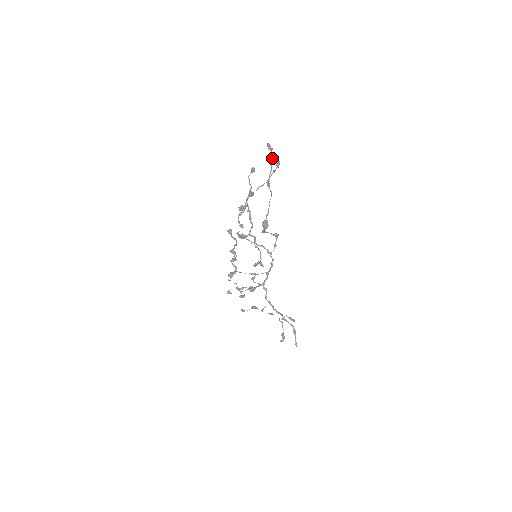
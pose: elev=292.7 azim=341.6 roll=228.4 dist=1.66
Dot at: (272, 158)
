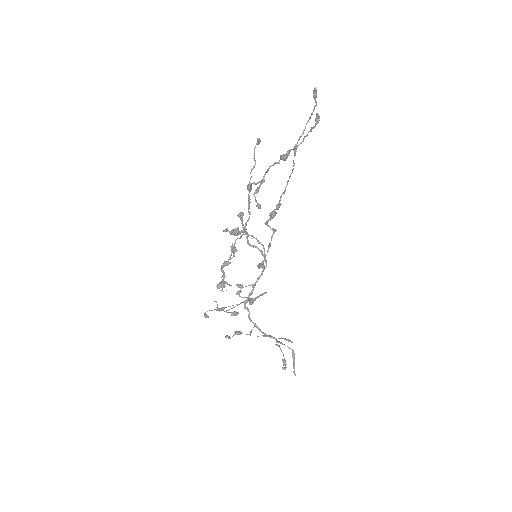
Dot at: occluded
